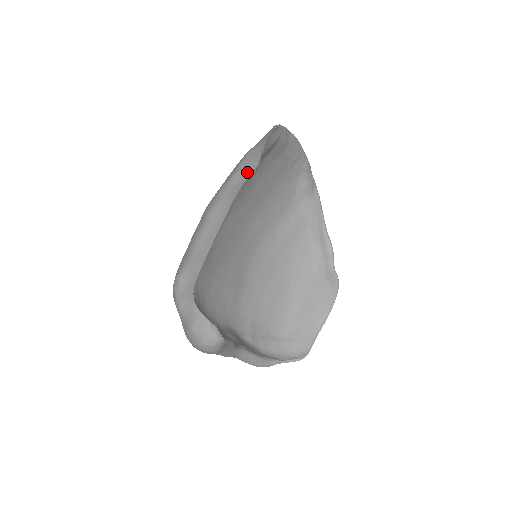
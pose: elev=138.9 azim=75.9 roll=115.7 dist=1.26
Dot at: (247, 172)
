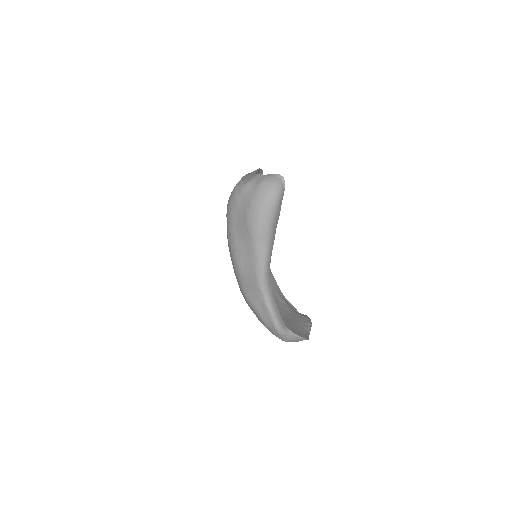
Dot at: occluded
